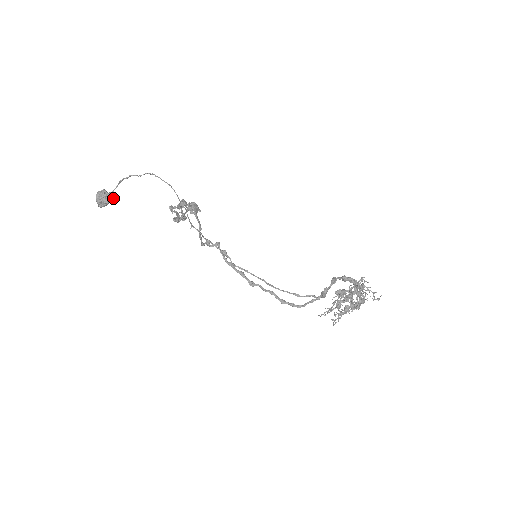
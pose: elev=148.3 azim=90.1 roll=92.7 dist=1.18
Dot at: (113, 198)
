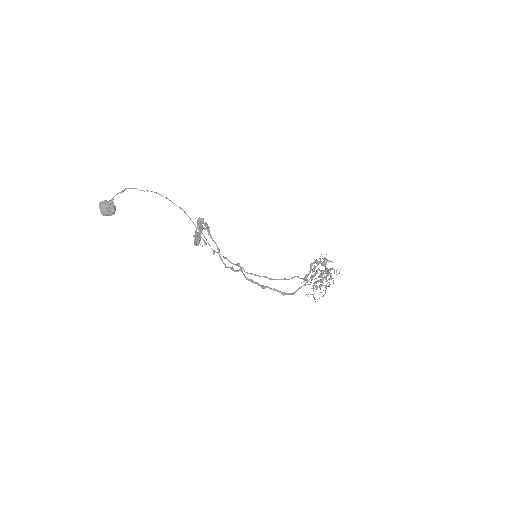
Dot at: (115, 207)
